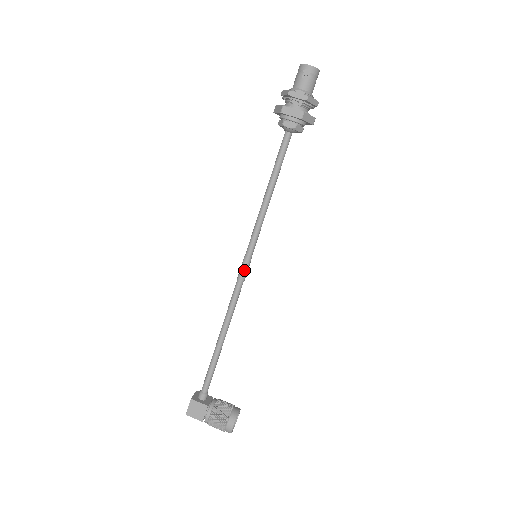
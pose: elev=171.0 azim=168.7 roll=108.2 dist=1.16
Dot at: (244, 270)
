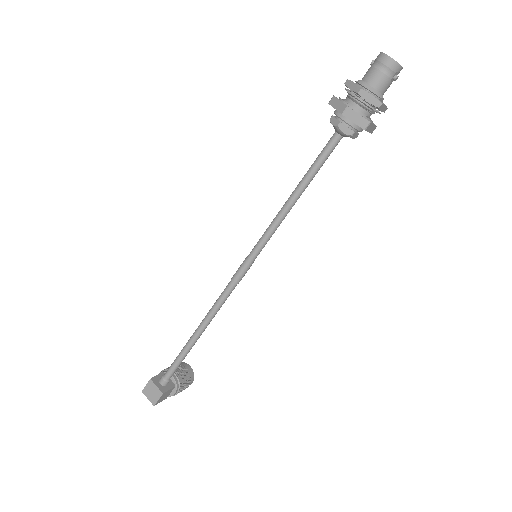
Dot at: occluded
